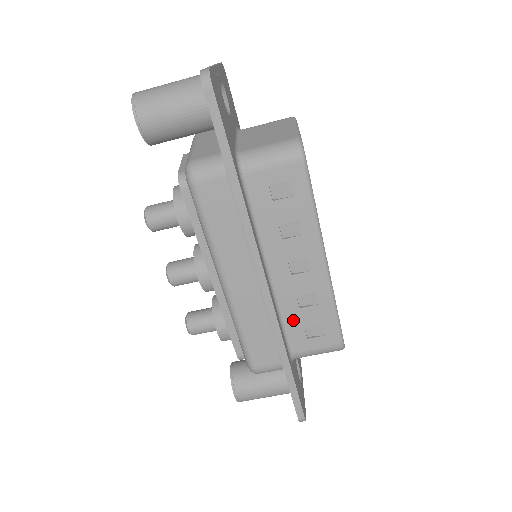
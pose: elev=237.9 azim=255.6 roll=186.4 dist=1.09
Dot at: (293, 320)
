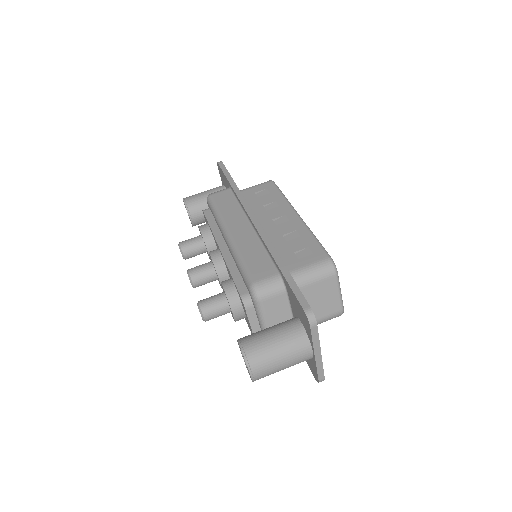
Dot at: (283, 250)
